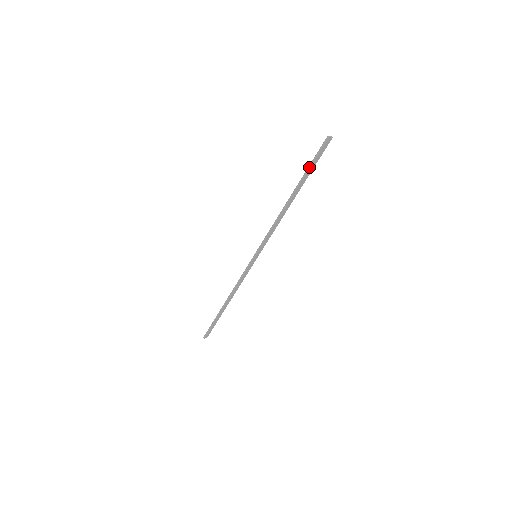
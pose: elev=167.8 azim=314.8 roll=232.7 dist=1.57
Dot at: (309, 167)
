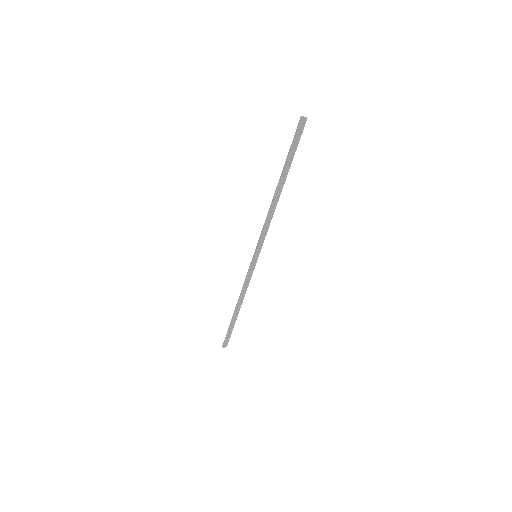
Dot at: (288, 153)
